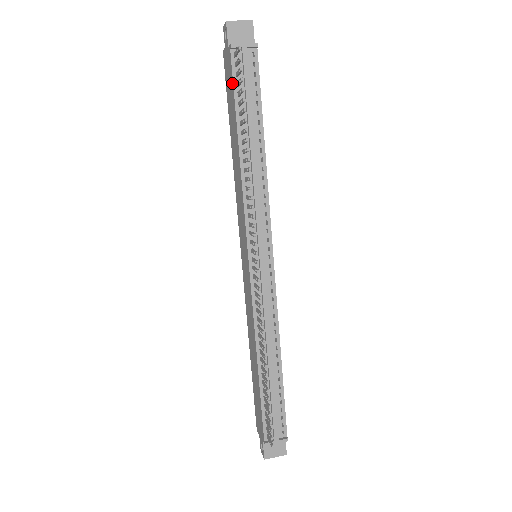
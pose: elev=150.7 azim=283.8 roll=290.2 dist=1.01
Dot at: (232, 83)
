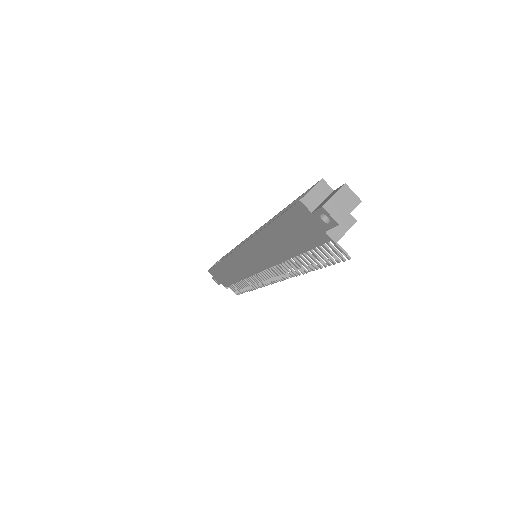
Dot at: (312, 245)
